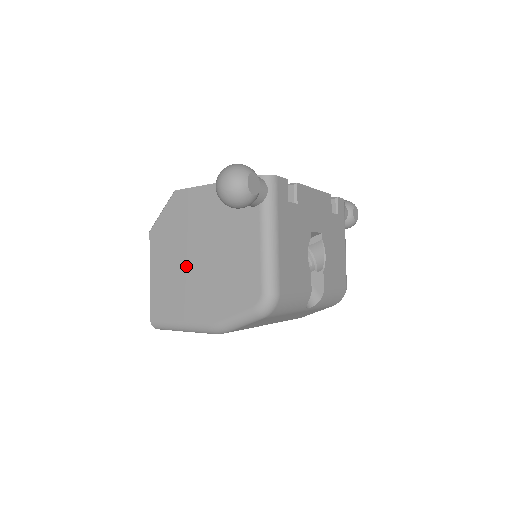
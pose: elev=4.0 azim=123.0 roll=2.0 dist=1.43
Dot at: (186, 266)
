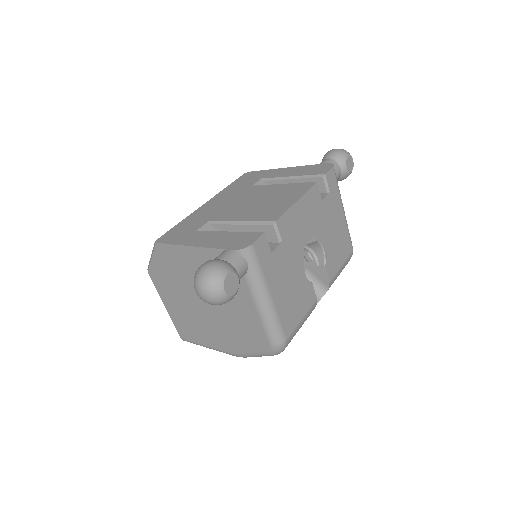
Dot at: (194, 308)
